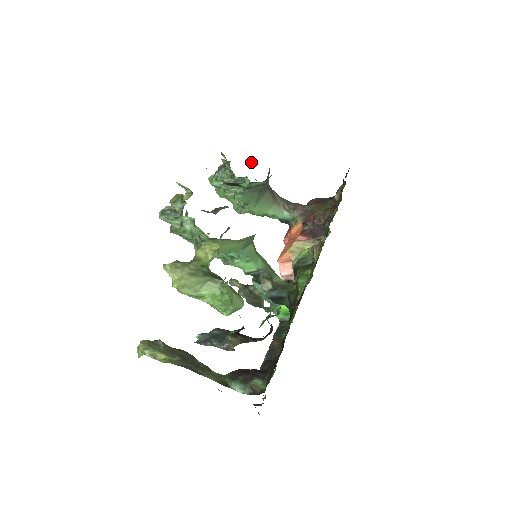
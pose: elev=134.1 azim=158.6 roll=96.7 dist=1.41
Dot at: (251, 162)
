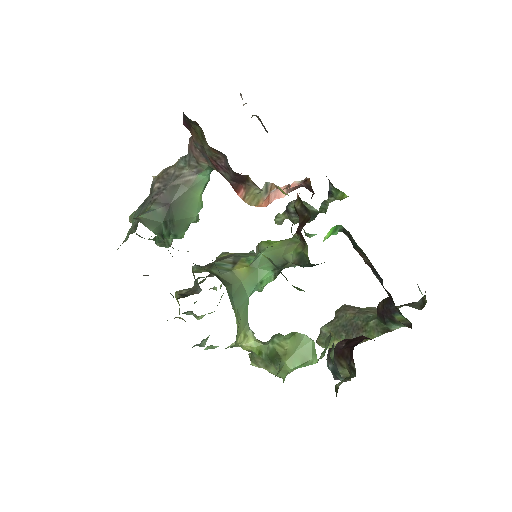
Dot at: (135, 226)
